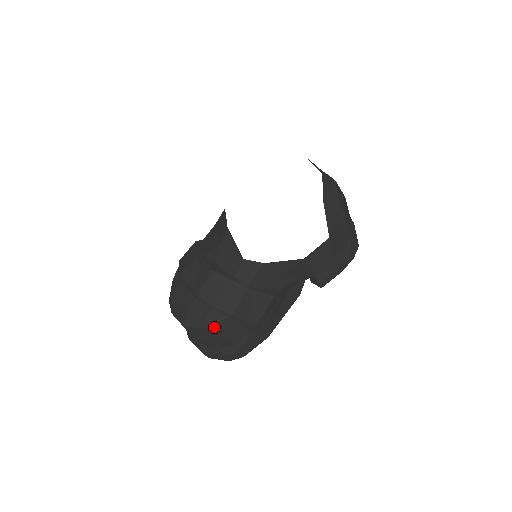
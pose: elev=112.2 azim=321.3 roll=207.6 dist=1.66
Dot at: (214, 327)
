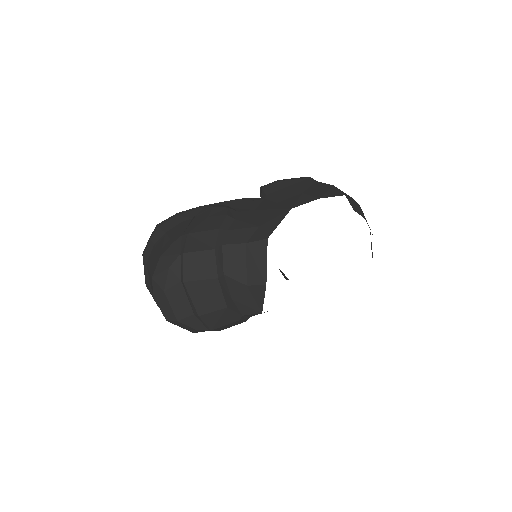
Dot at: (197, 332)
